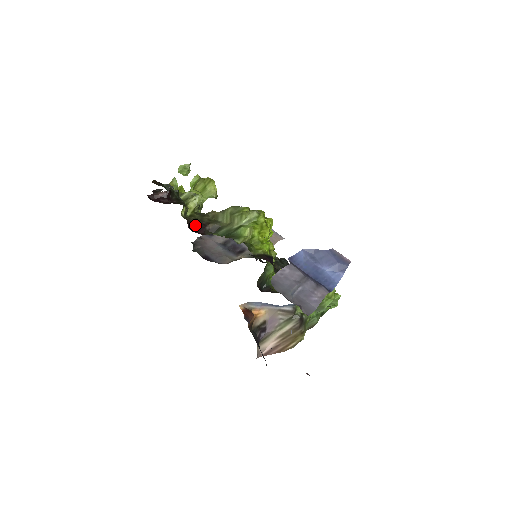
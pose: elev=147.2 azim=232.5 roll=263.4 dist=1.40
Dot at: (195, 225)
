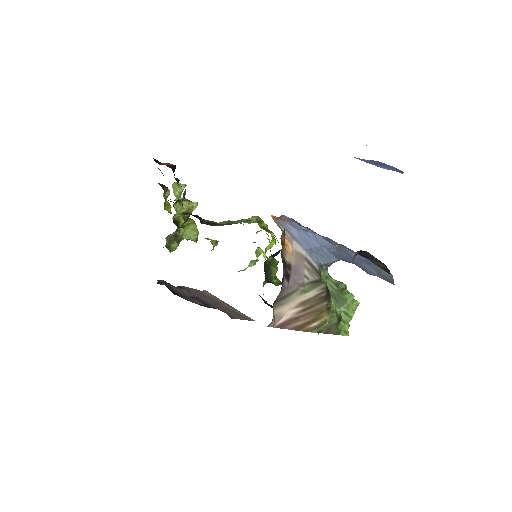
Dot at: (189, 214)
